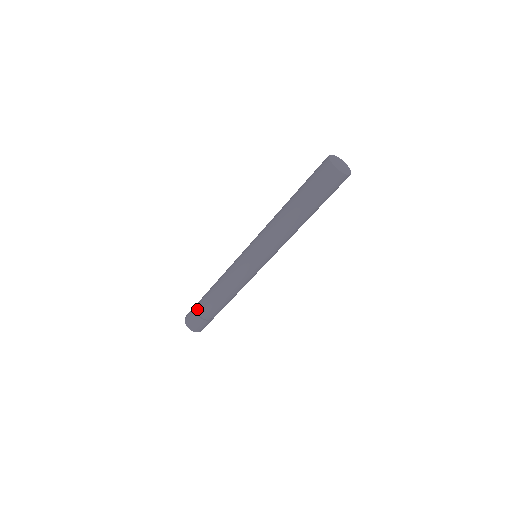
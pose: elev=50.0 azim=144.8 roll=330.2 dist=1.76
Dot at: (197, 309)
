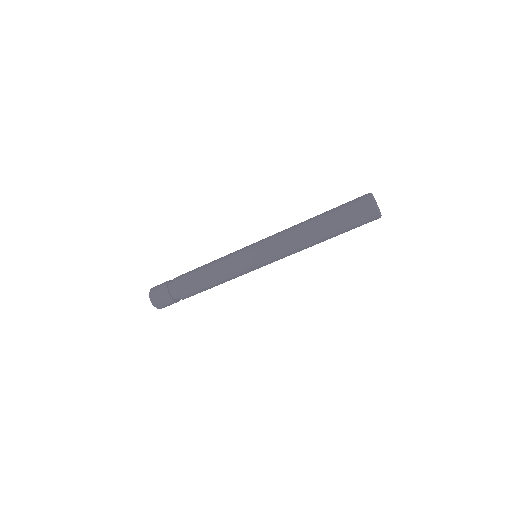
Dot at: (170, 289)
